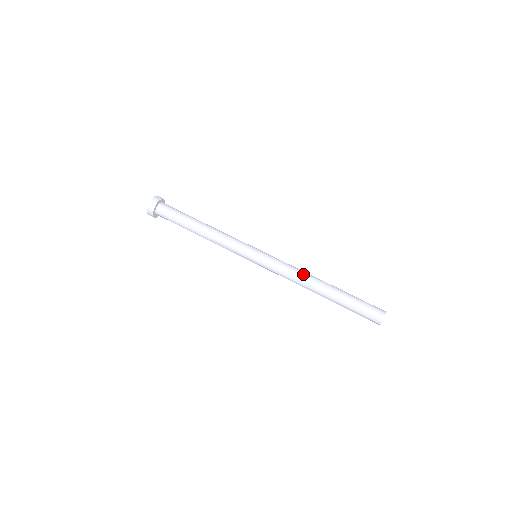
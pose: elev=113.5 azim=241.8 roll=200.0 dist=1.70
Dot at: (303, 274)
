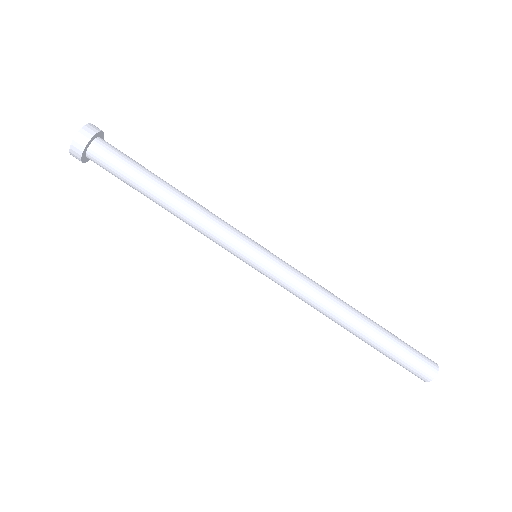
Dot at: (327, 301)
